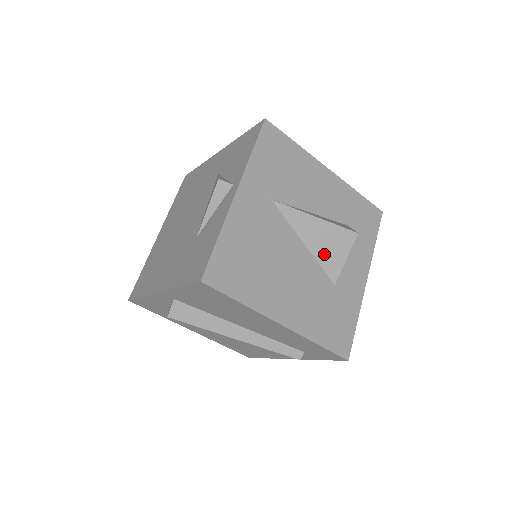
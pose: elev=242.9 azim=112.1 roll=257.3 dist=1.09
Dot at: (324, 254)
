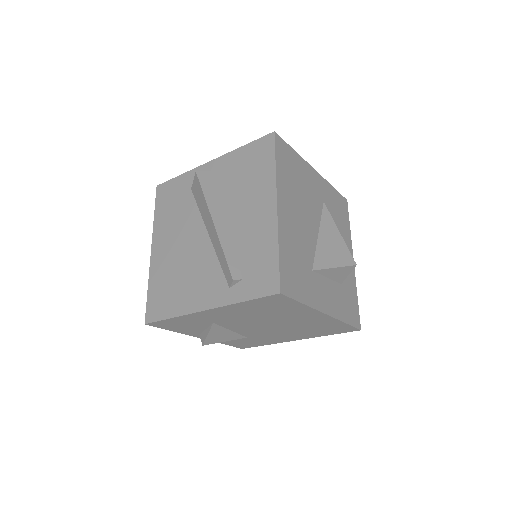
Dot at: (324, 250)
